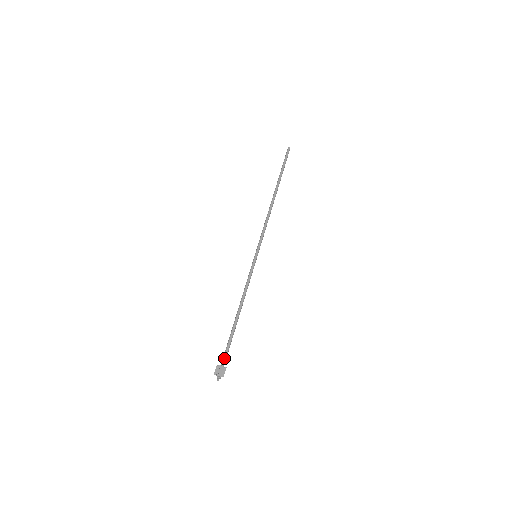
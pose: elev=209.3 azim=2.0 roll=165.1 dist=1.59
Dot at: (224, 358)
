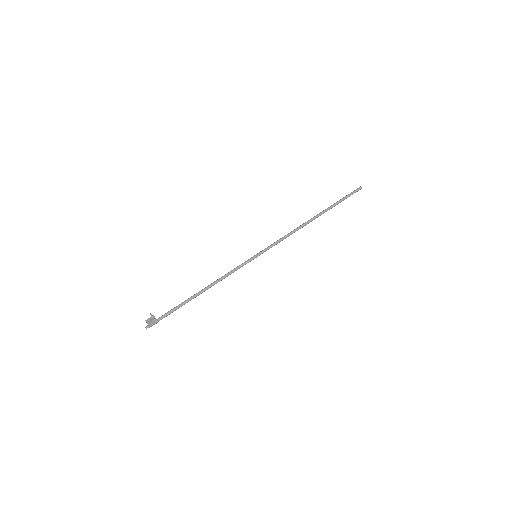
Dot at: (164, 315)
